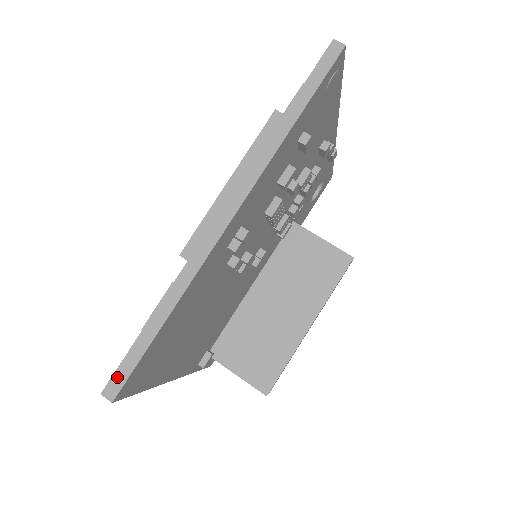
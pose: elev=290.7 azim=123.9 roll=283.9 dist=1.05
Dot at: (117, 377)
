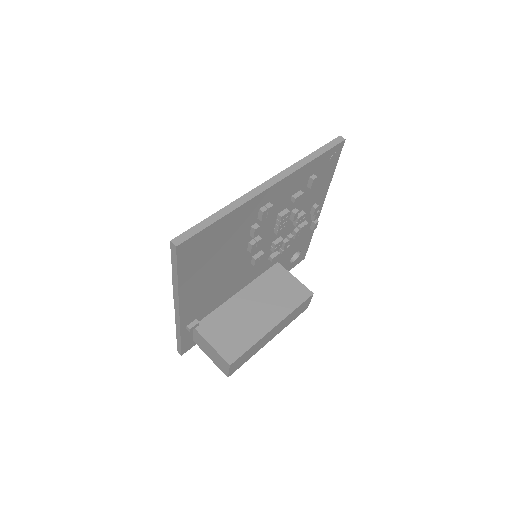
Dot at: (183, 235)
